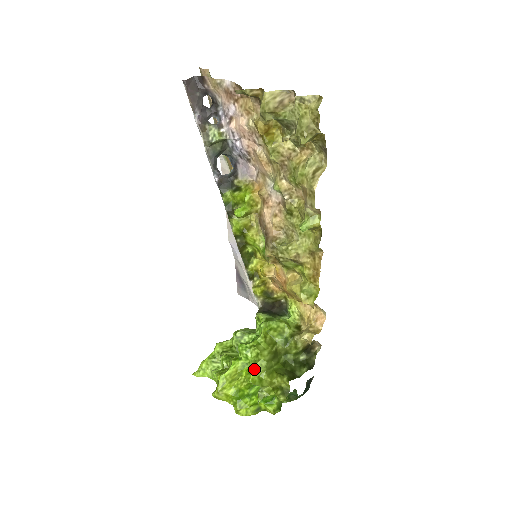
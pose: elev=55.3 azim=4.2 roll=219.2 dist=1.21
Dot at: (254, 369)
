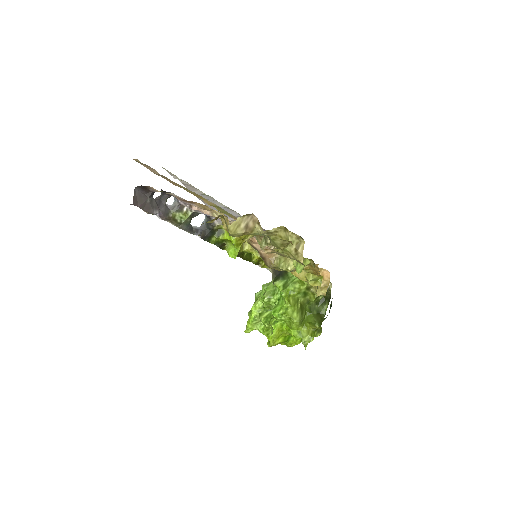
Dot at: (292, 328)
